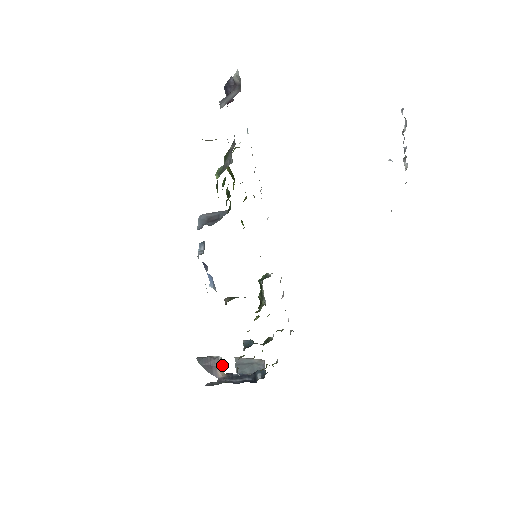
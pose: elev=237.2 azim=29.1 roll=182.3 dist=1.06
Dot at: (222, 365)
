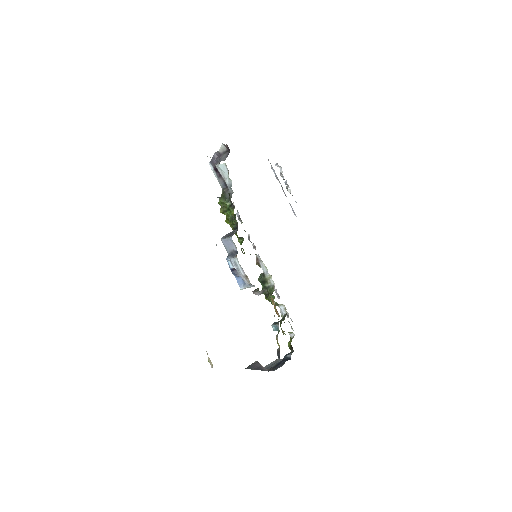
Dot at: occluded
